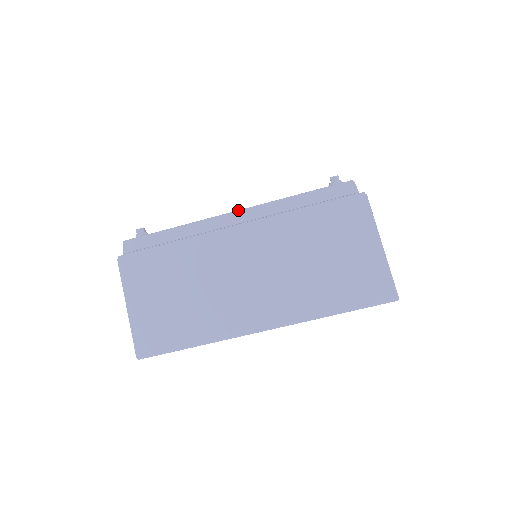
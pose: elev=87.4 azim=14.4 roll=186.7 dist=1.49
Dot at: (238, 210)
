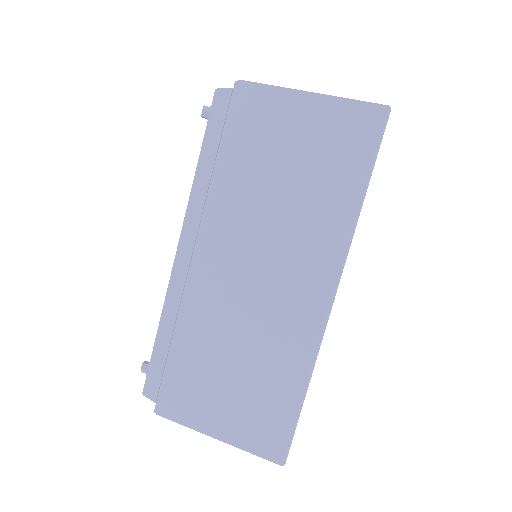
Dot at: occluded
